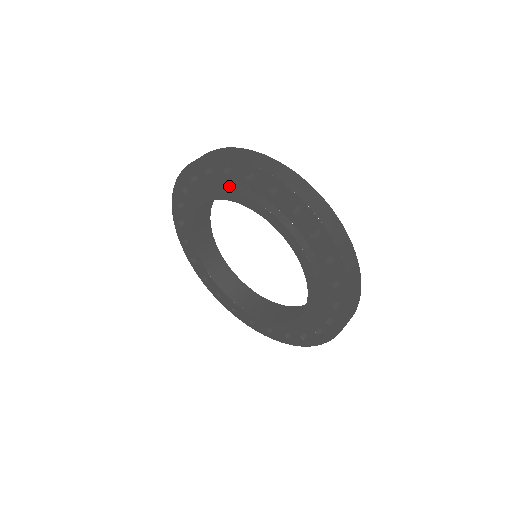
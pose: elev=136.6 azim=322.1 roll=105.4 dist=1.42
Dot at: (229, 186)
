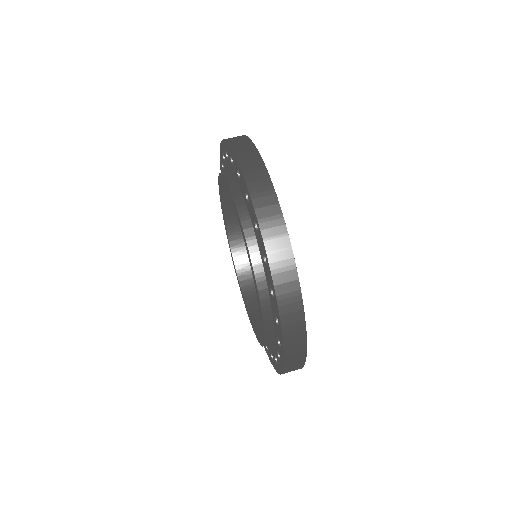
Dot at: (244, 207)
